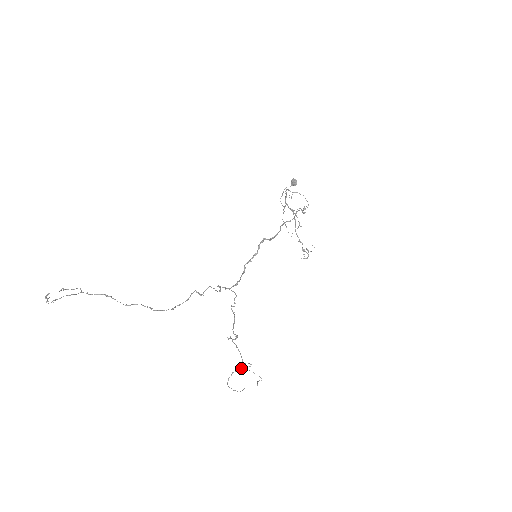
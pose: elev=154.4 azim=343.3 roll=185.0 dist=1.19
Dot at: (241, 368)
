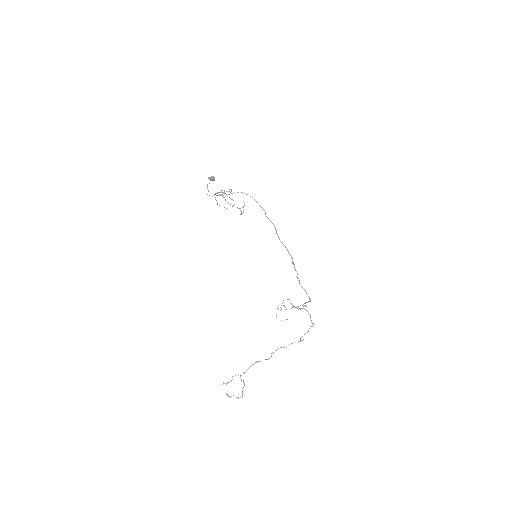
Dot at: occluded
